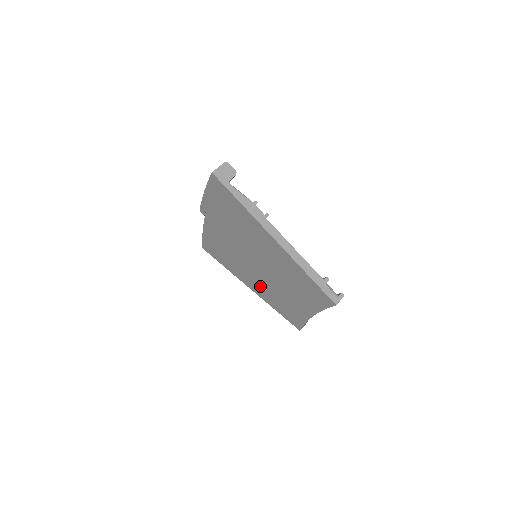
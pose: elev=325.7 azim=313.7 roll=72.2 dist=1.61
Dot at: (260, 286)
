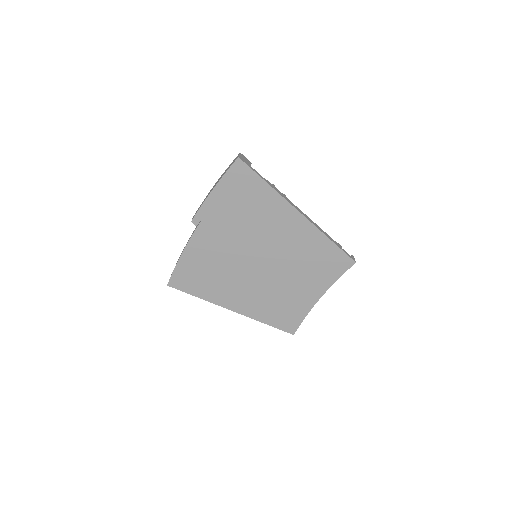
Dot at: (252, 296)
